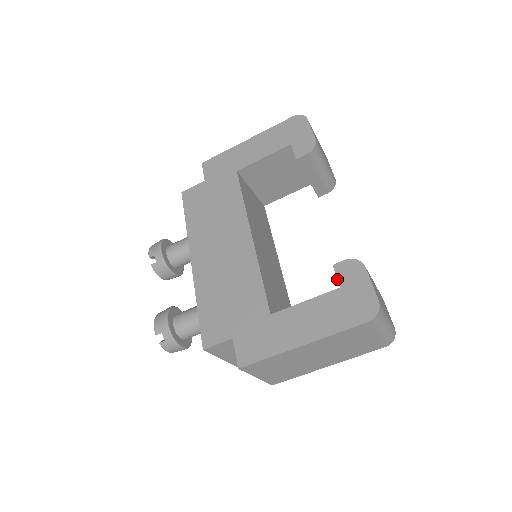
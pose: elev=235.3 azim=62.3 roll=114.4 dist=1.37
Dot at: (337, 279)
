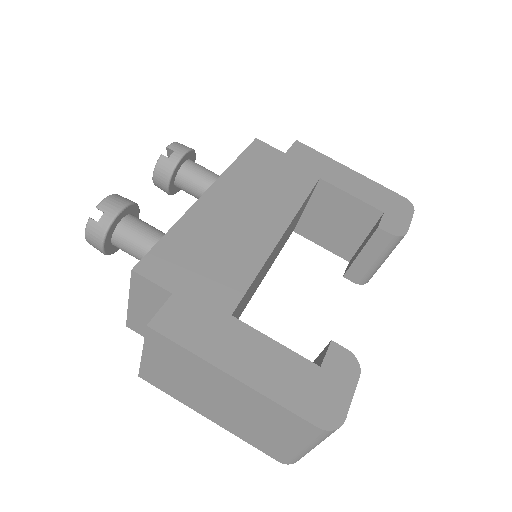
Dot at: (325, 356)
